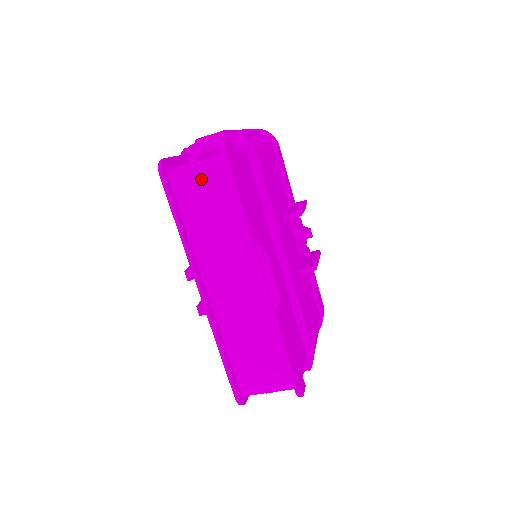
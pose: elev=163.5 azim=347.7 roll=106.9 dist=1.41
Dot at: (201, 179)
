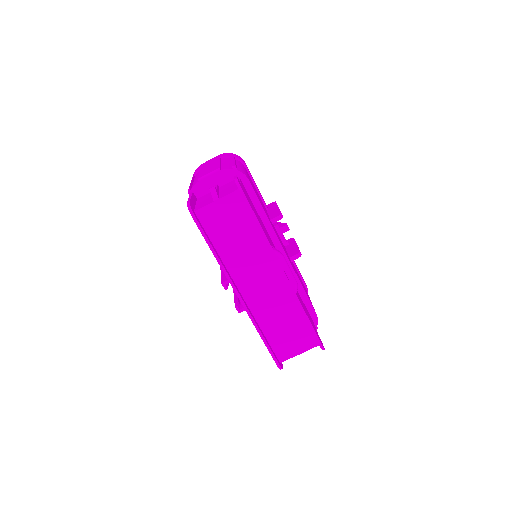
Dot at: (223, 212)
